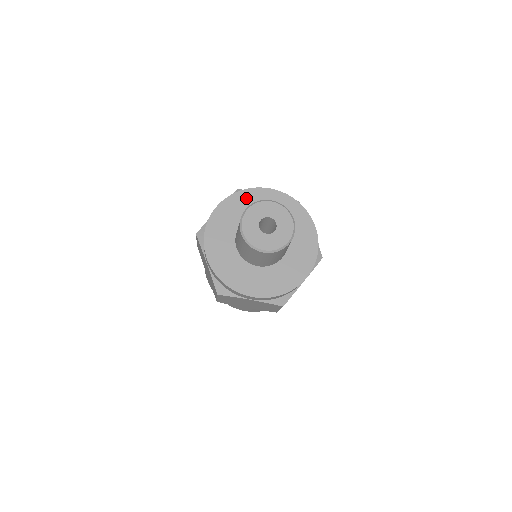
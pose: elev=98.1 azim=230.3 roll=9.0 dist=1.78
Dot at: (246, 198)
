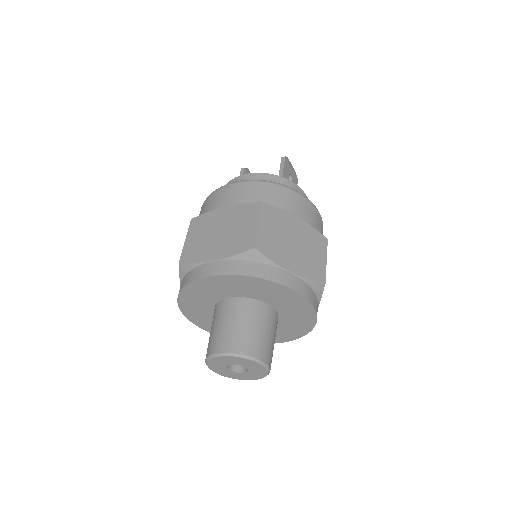
Dot at: (251, 284)
